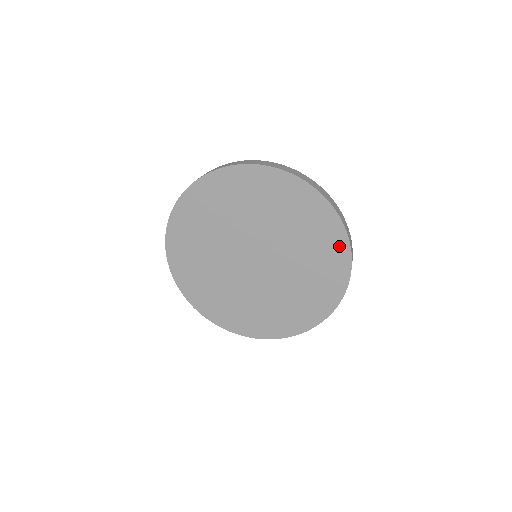
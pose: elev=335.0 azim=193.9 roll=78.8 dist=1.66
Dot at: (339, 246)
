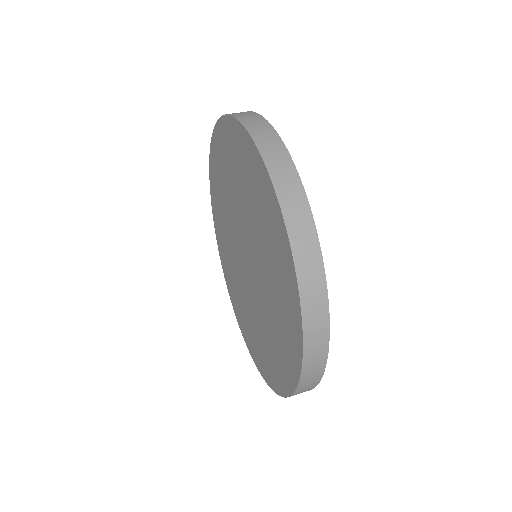
Dot at: (295, 341)
